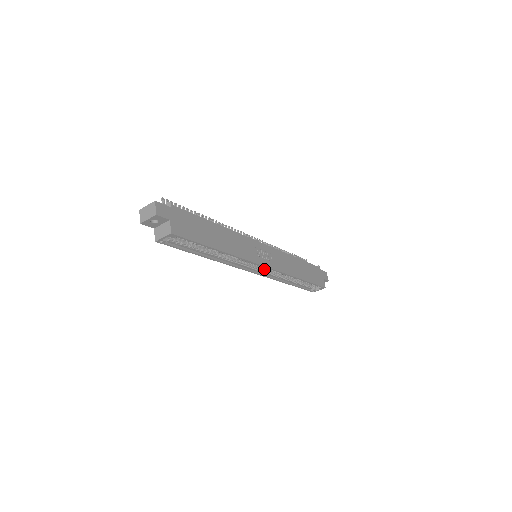
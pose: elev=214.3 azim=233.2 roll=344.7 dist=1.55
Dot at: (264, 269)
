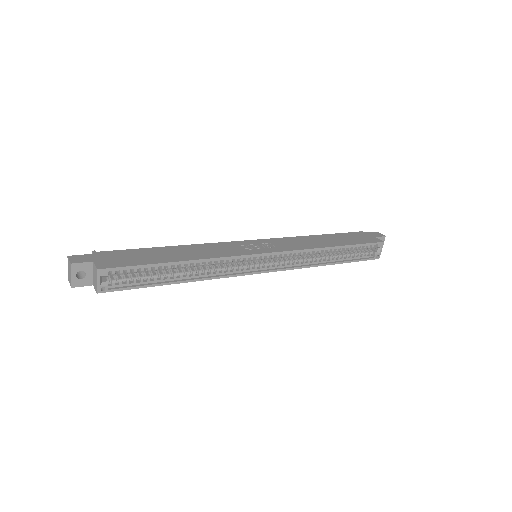
Dot at: (276, 262)
